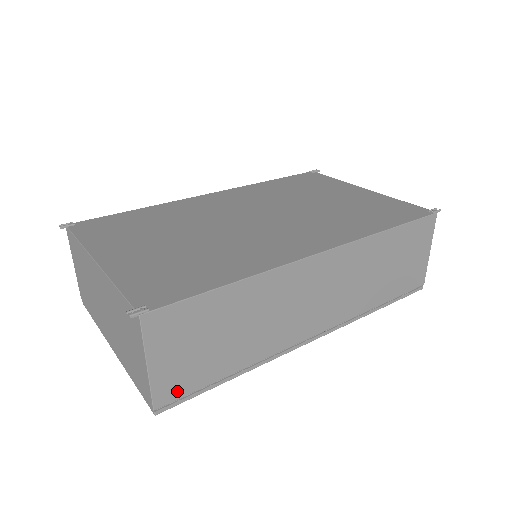
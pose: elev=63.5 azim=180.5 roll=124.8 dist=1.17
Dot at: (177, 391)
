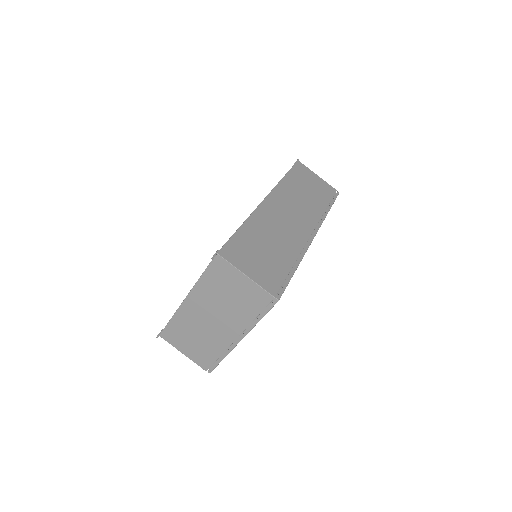
Dot at: (275, 284)
